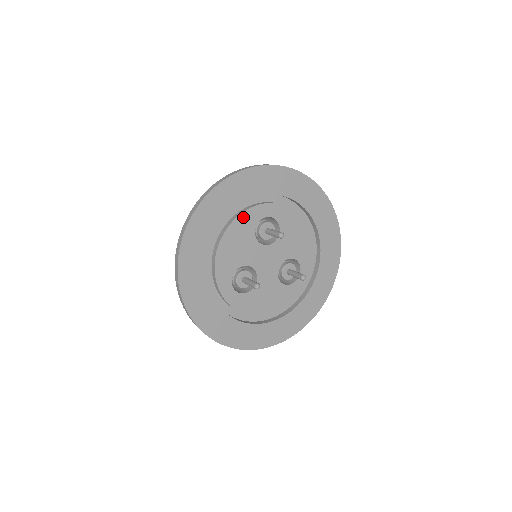
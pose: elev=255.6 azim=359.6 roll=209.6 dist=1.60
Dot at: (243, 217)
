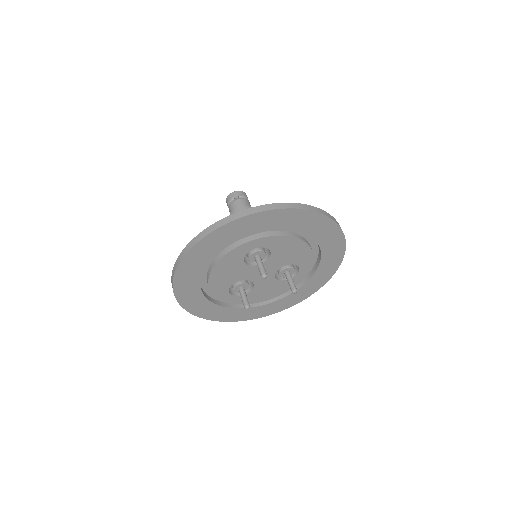
Dot at: (228, 256)
